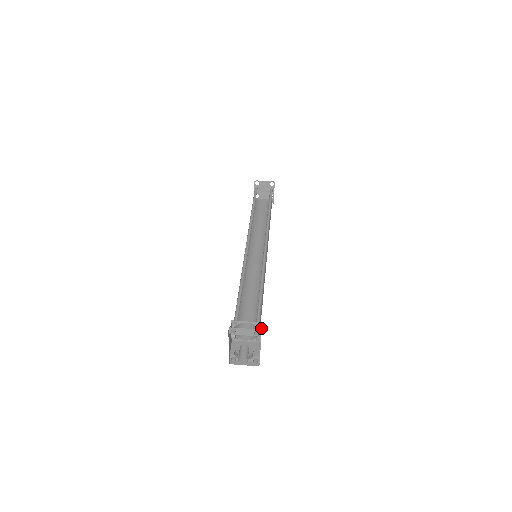
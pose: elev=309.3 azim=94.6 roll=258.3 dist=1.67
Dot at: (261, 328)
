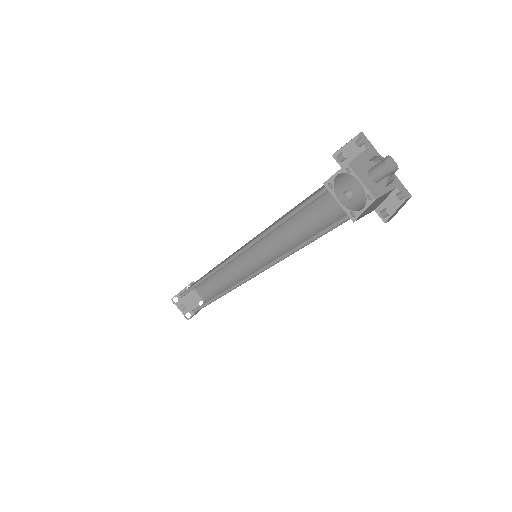
Dot at: (355, 174)
